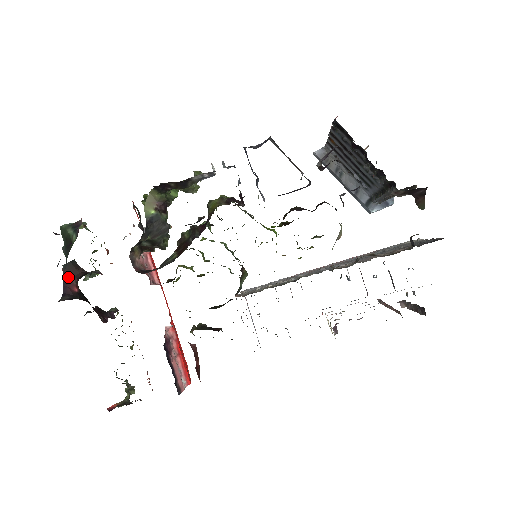
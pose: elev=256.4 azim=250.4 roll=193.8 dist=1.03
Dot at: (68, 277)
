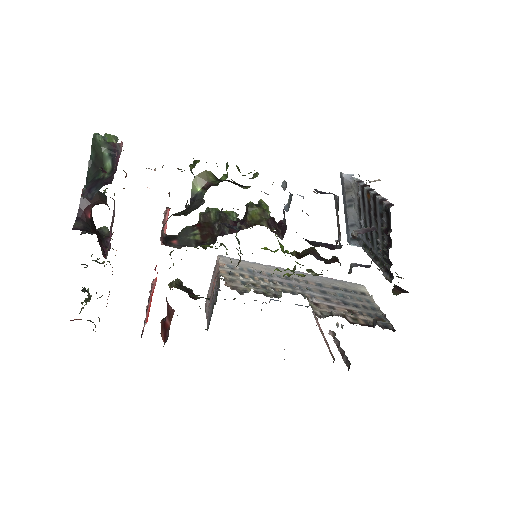
Dot at: (87, 200)
